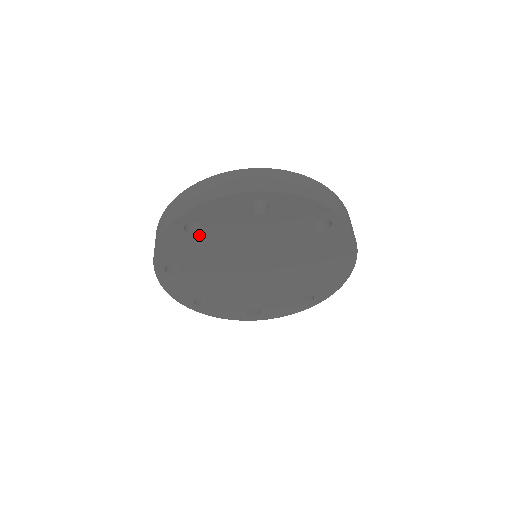
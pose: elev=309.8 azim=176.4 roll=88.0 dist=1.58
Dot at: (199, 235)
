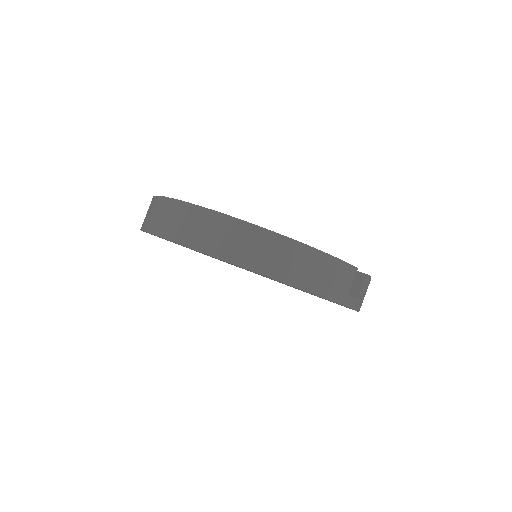
Dot at: occluded
